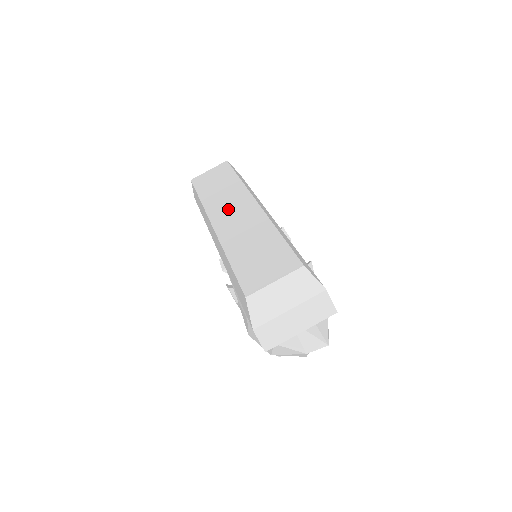
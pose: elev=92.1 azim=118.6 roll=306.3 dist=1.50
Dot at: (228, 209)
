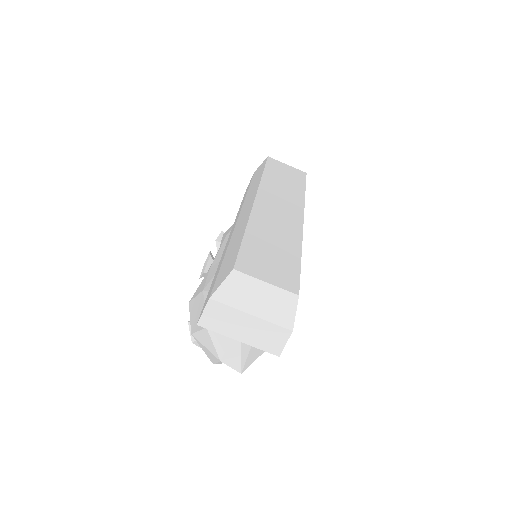
Dot at: (278, 202)
